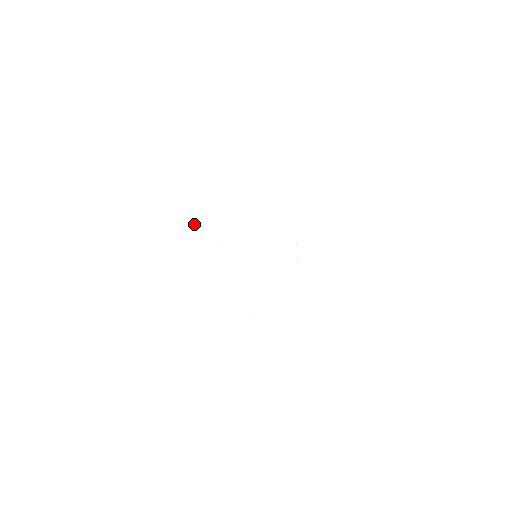
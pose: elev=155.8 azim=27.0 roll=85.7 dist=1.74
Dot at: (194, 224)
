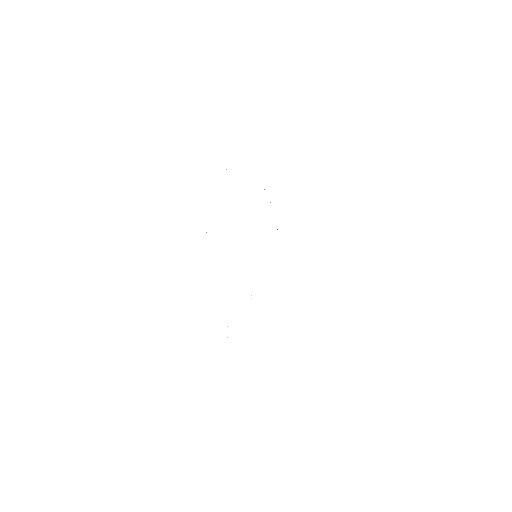
Dot at: occluded
